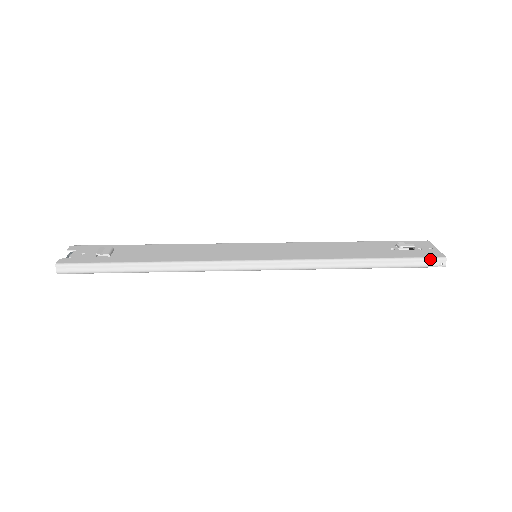
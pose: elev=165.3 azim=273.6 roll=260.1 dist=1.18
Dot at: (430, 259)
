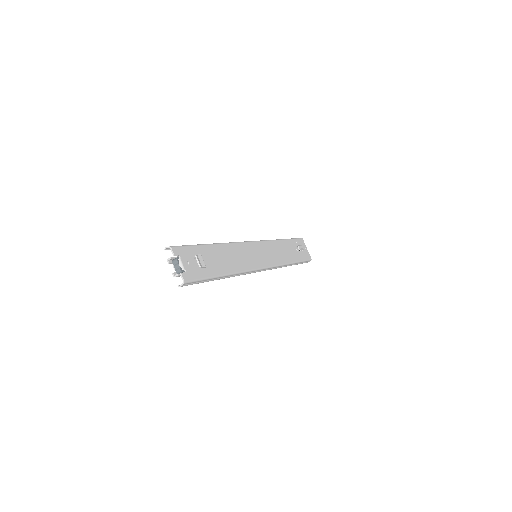
Dot at: occluded
